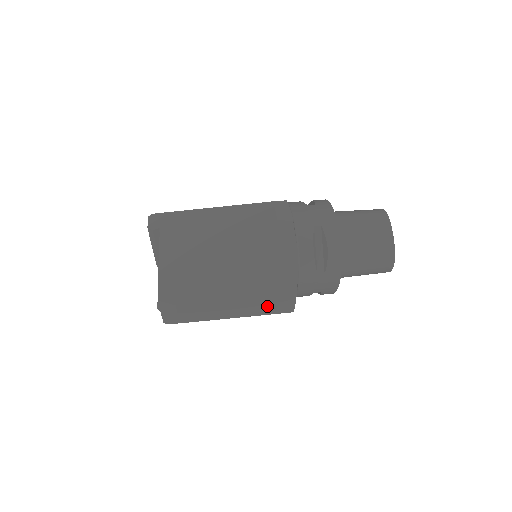
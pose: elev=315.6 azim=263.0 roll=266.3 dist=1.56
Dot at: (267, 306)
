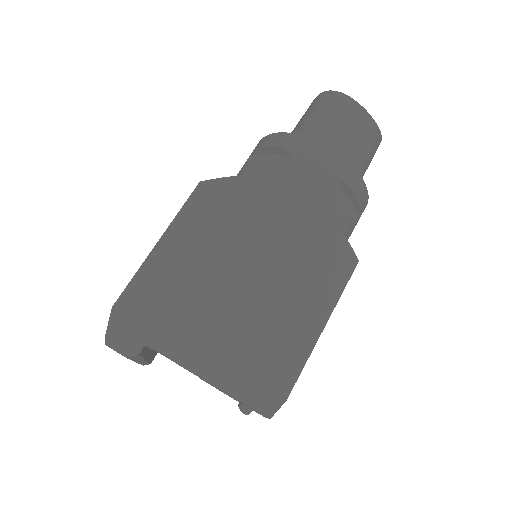
Dot at: occluded
